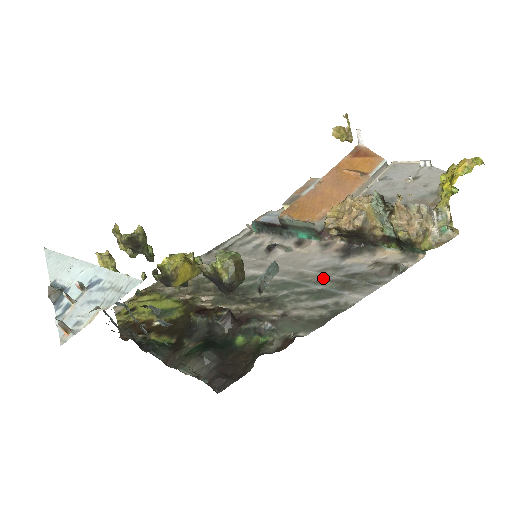
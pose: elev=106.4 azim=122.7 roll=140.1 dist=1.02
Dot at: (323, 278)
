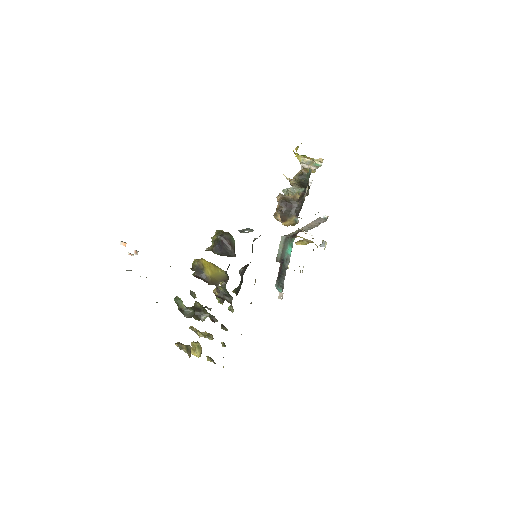
Dot at: occluded
